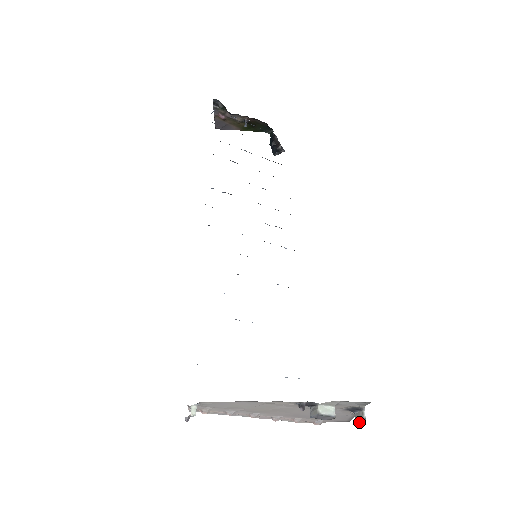
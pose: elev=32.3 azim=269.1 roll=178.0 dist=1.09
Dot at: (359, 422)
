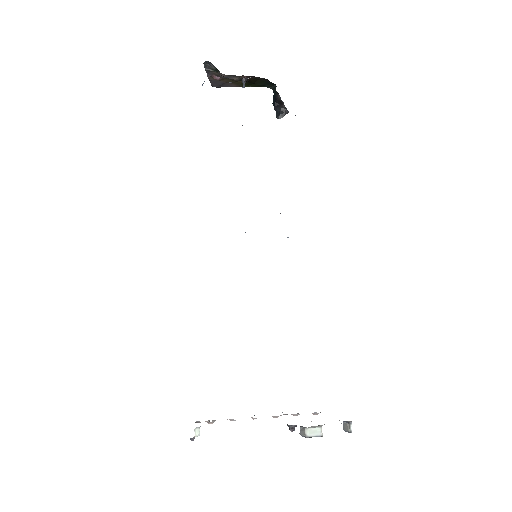
Dot at: occluded
